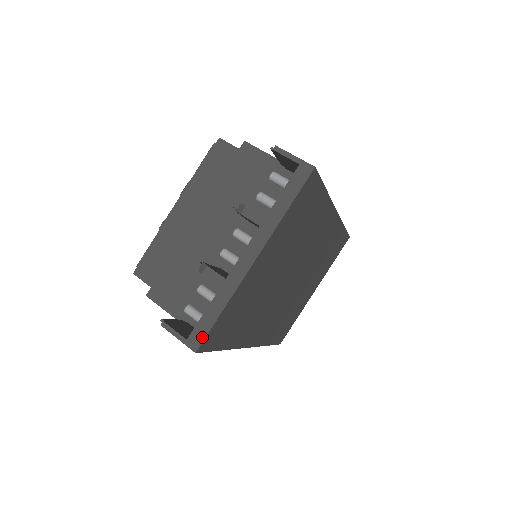
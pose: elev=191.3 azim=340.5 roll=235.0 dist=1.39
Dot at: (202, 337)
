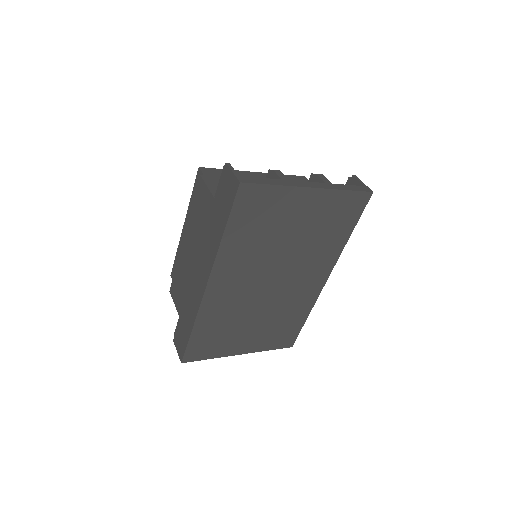
Dot at: (251, 182)
